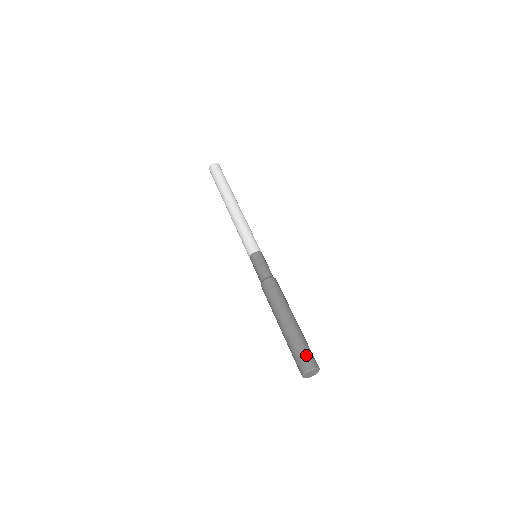
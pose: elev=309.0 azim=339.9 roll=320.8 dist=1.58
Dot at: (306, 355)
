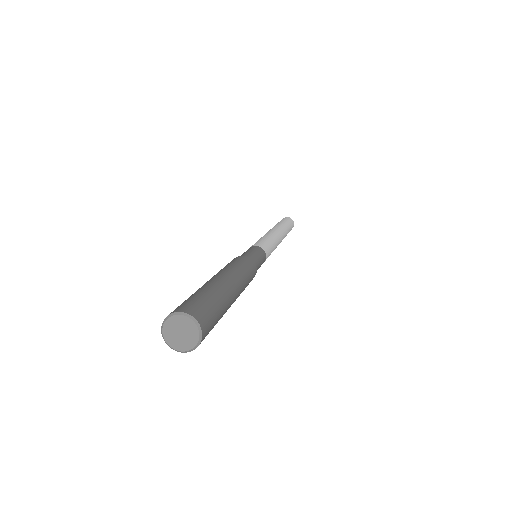
Dot at: (189, 301)
